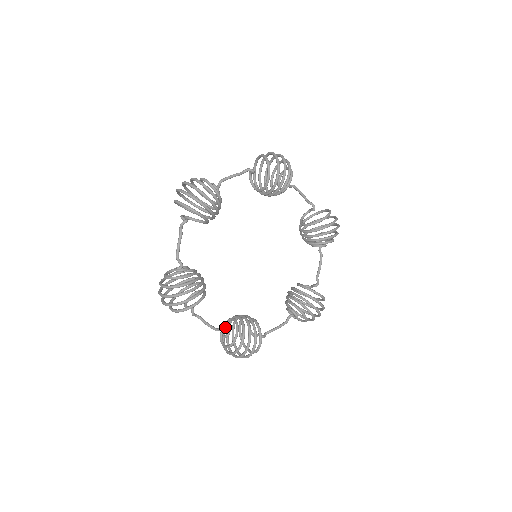
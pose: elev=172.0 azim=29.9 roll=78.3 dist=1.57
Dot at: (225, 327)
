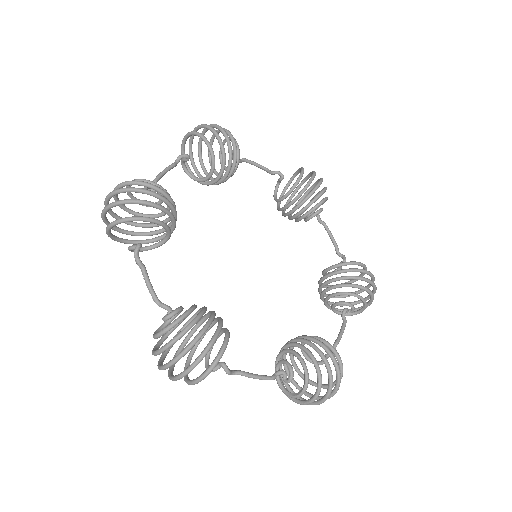
Dot at: occluded
